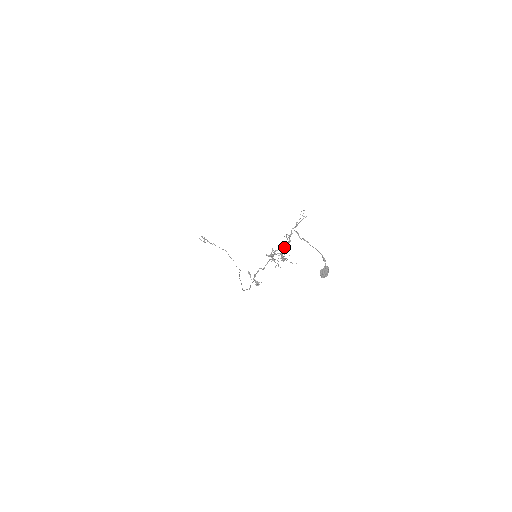
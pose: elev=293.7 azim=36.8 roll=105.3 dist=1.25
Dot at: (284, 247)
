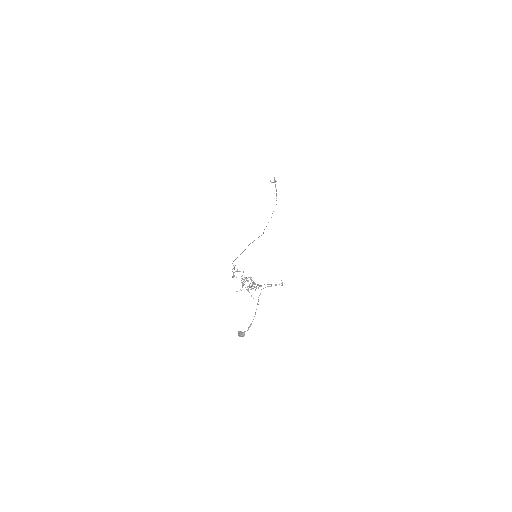
Dot at: (254, 286)
